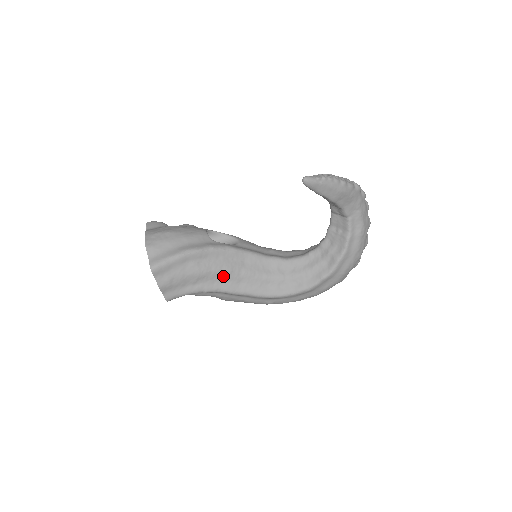
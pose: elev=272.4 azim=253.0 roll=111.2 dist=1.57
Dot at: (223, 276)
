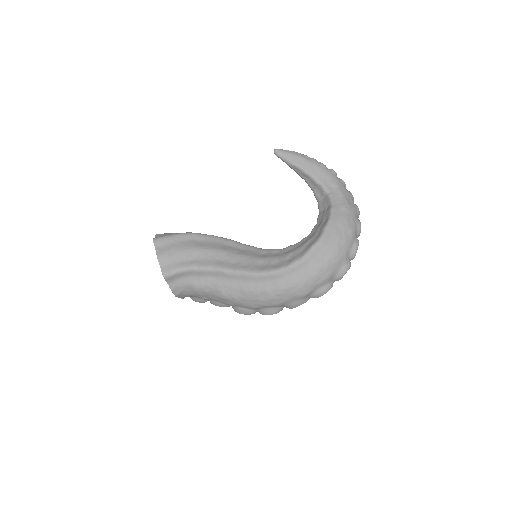
Dot at: (218, 255)
